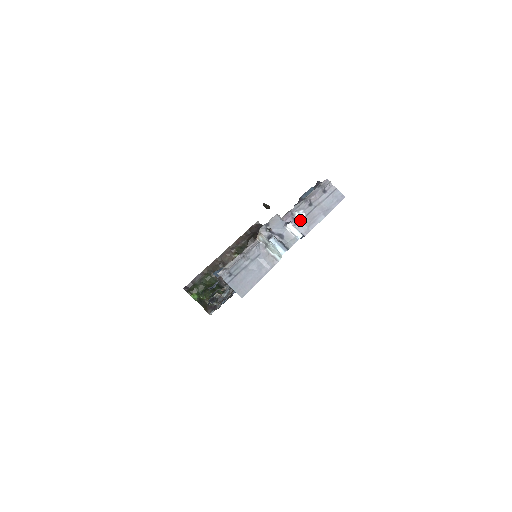
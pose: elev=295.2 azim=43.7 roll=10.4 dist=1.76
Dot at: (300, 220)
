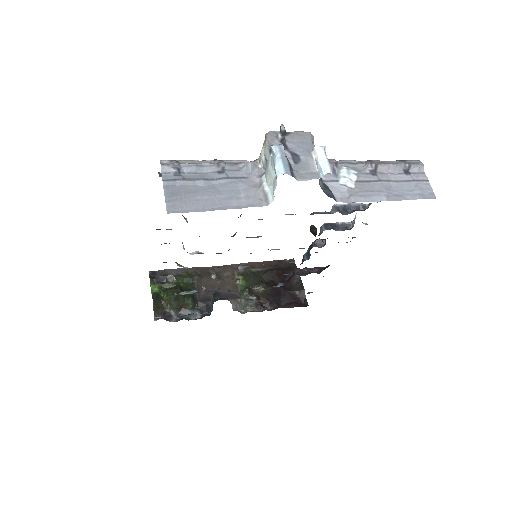
Dot at: (343, 179)
